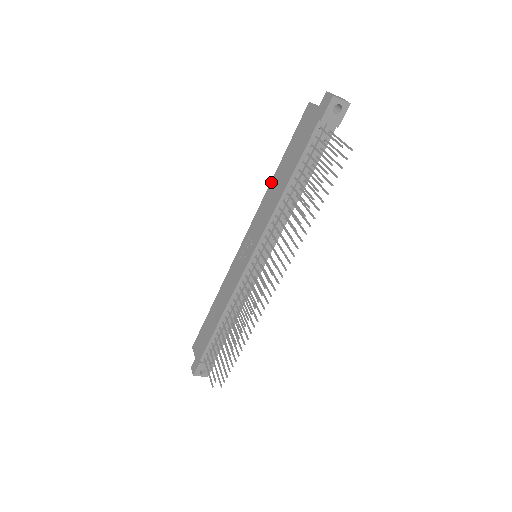
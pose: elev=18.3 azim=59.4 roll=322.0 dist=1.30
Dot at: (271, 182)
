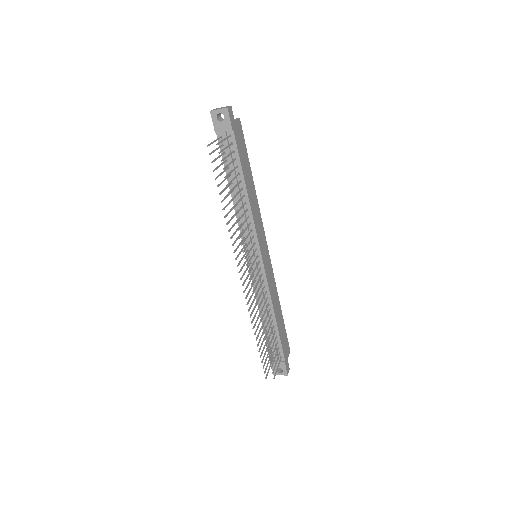
Dot at: occluded
